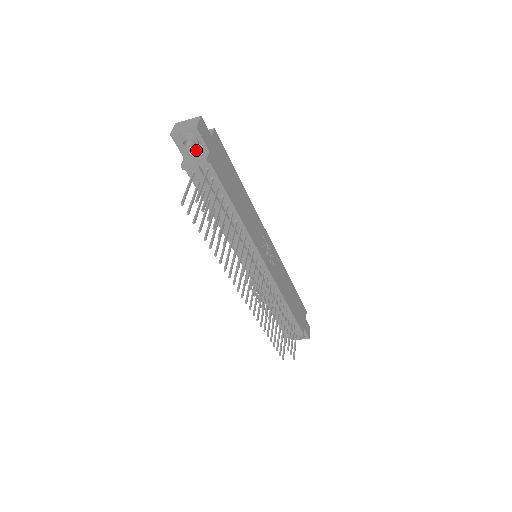
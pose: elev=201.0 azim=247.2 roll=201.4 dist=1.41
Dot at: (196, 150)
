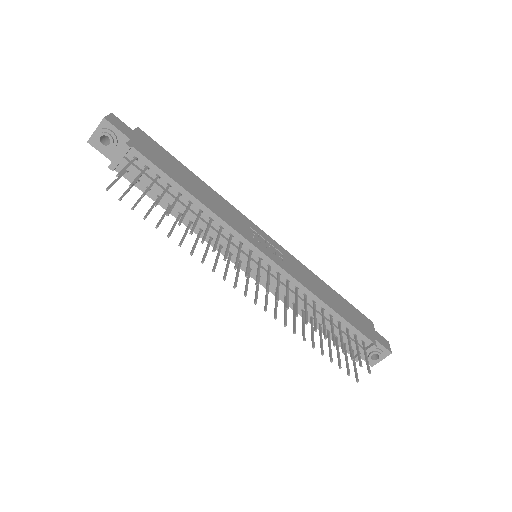
Dot at: (118, 146)
